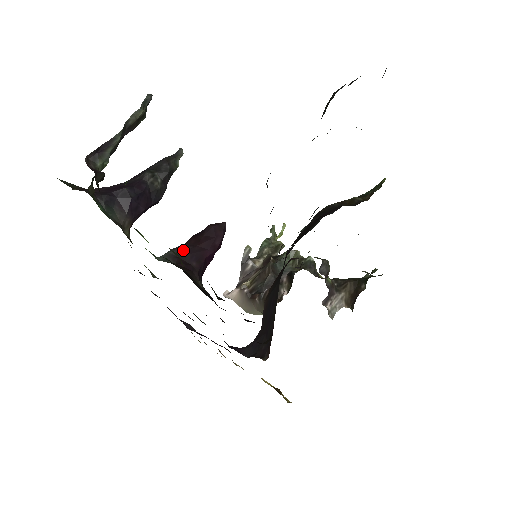
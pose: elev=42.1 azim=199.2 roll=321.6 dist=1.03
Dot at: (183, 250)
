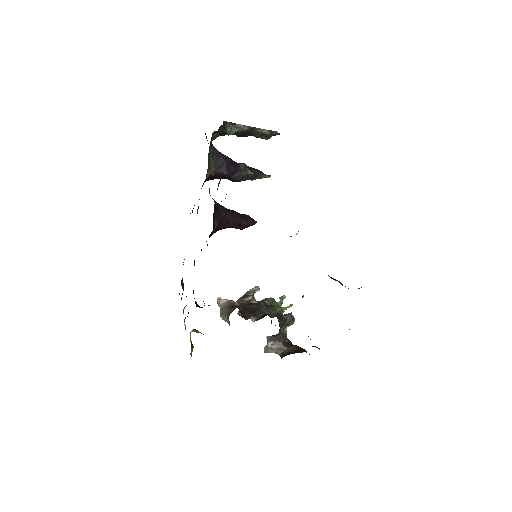
Dot at: (224, 207)
